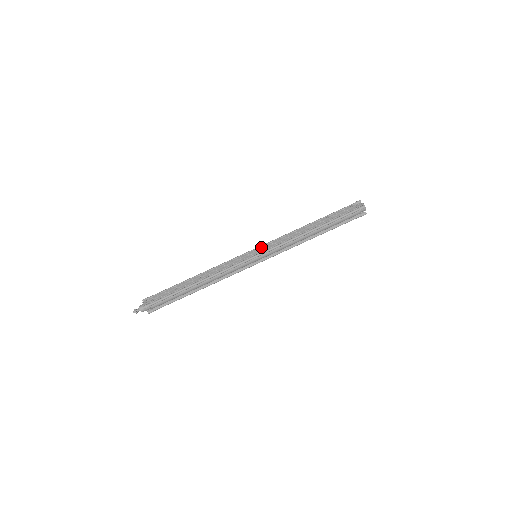
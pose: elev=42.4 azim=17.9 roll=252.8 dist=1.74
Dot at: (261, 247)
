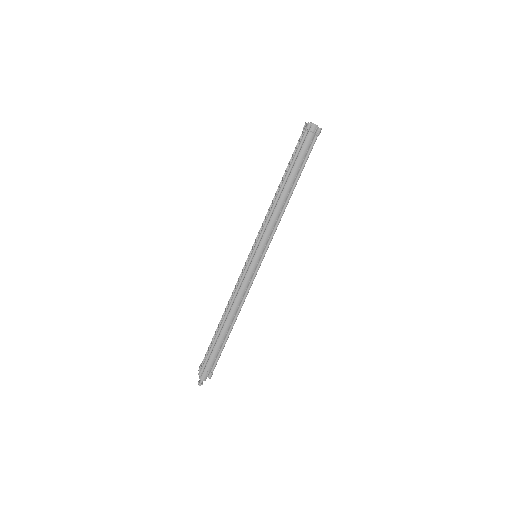
Dot at: (254, 244)
